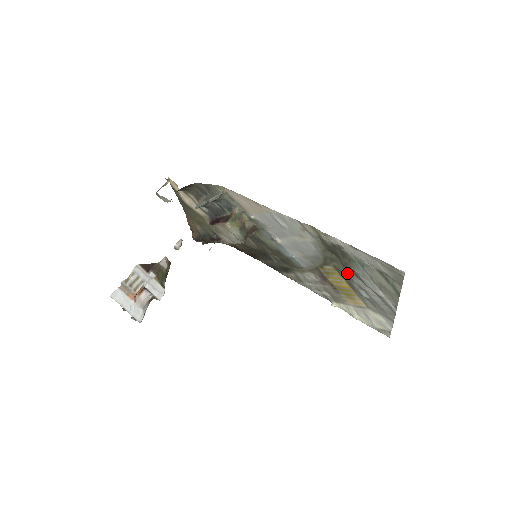
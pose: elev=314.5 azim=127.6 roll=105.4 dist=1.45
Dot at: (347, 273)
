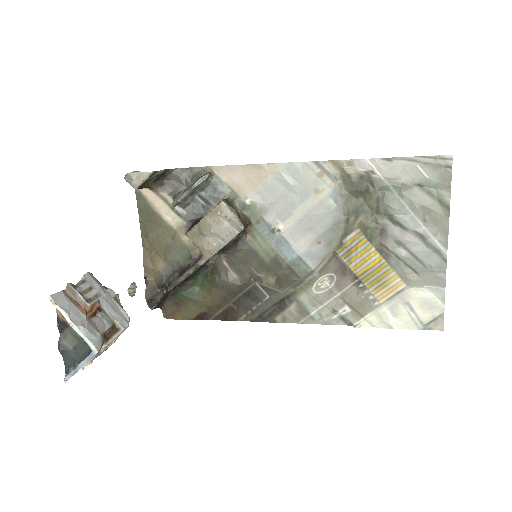
Dot at: (378, 225)
